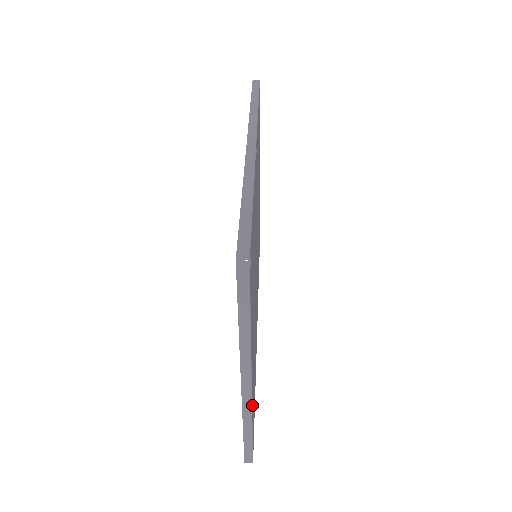
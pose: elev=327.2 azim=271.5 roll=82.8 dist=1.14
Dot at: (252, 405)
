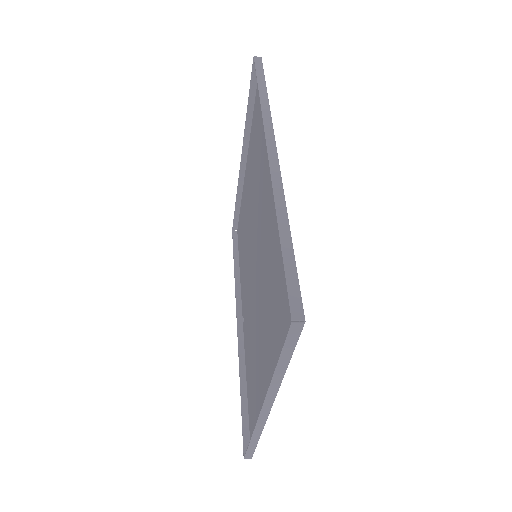
Dot at: occluded
